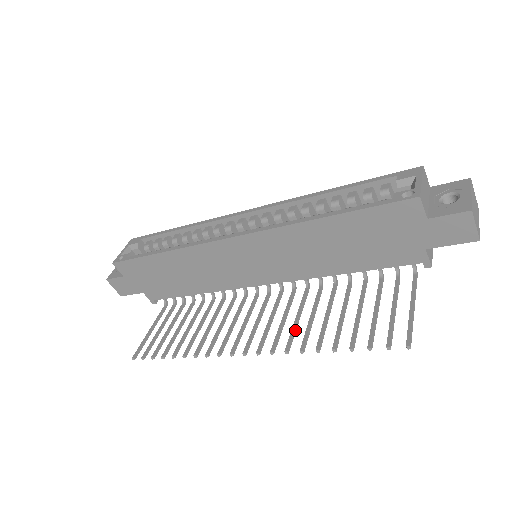
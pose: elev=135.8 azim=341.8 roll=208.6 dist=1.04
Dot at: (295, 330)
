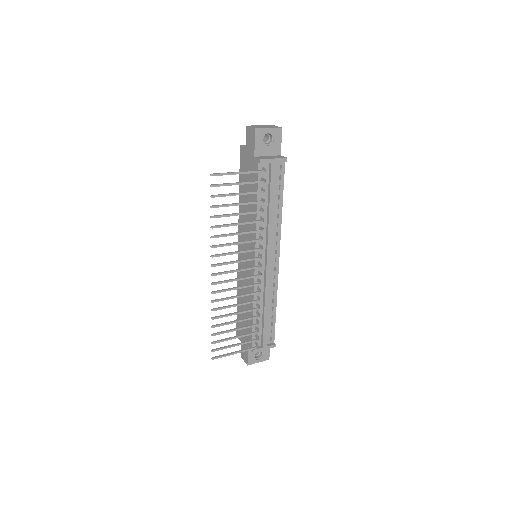
Dot at: (228, 244)
